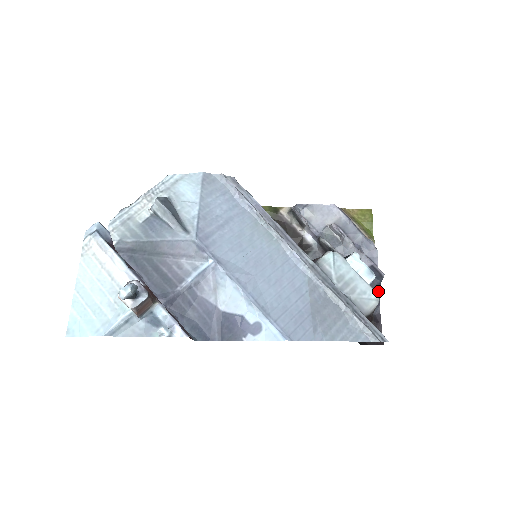
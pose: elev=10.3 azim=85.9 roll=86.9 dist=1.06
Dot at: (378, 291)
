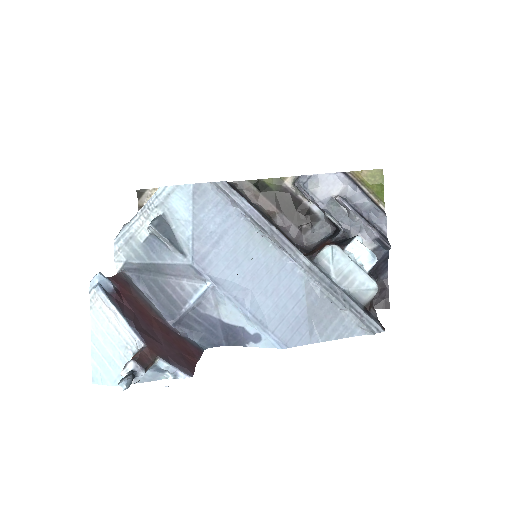
Dot at: (386, 259)
